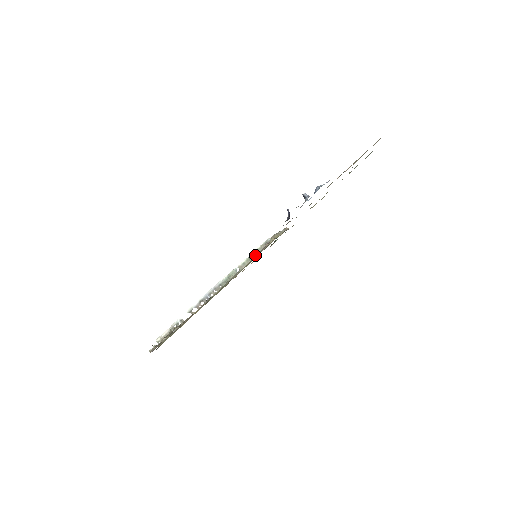
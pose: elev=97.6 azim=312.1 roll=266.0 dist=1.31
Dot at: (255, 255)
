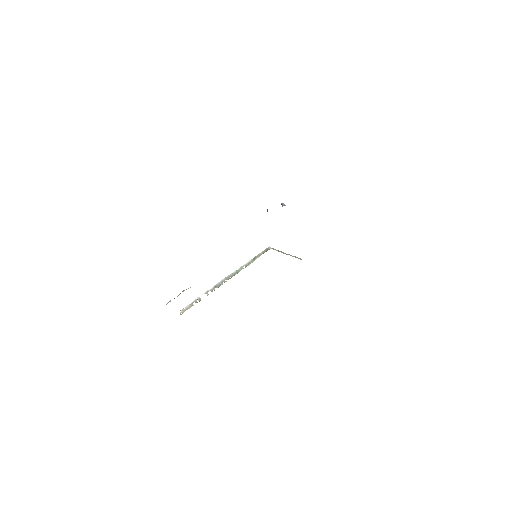
Dot at: (258, 257)
